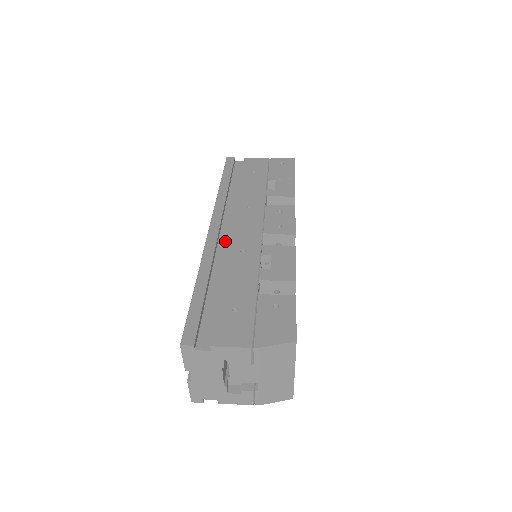
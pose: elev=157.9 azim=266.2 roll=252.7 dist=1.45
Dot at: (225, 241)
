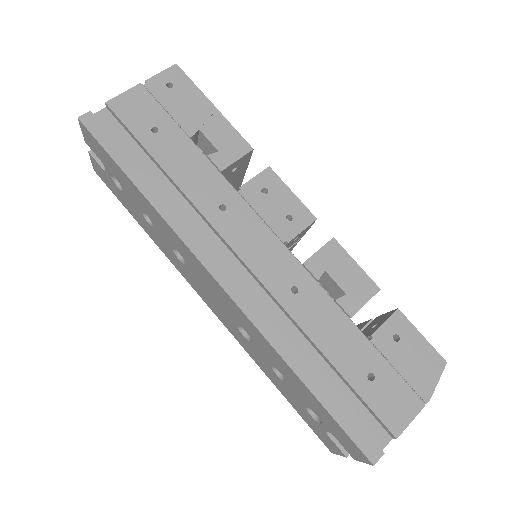
Dot at: (251, 286)
